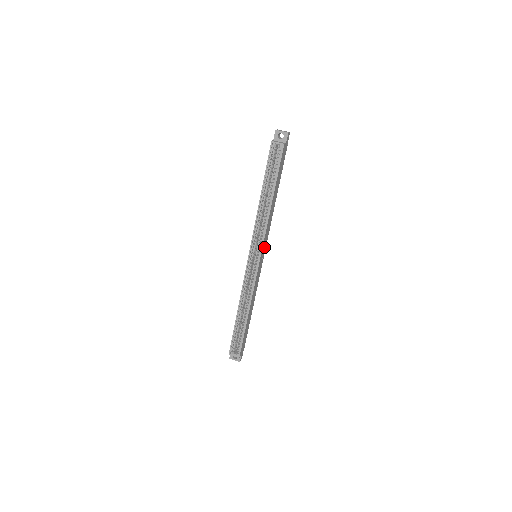
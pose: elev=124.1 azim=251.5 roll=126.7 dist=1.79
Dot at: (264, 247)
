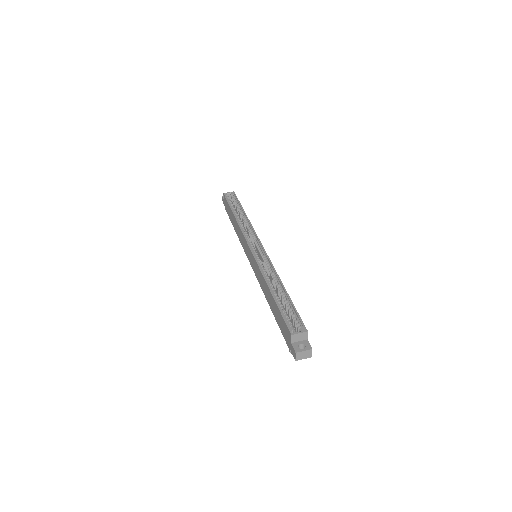
Dot at: occluded
